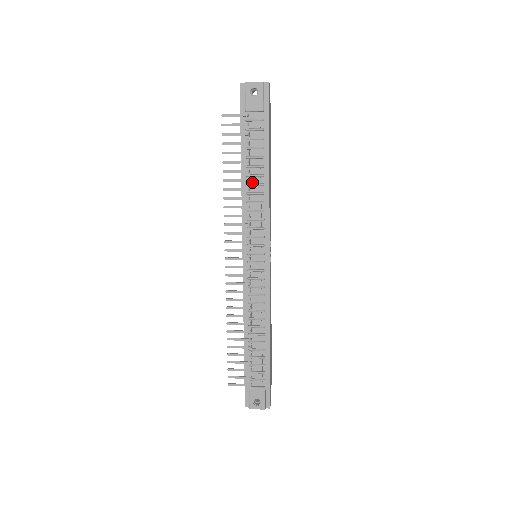
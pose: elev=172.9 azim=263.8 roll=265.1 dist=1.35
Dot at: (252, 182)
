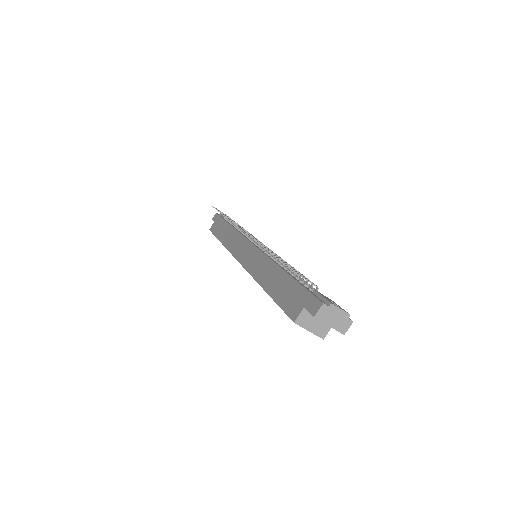
Dot at: occluded
